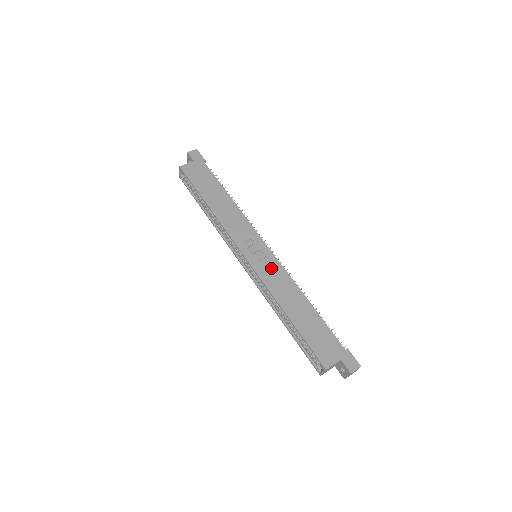
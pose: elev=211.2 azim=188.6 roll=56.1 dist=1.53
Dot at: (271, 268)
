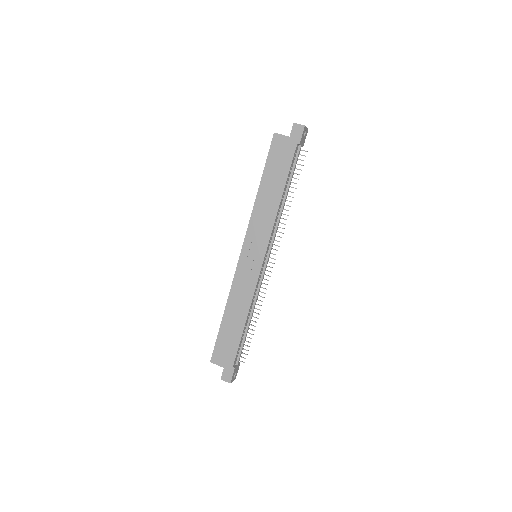
Dot at: (248, 277)
